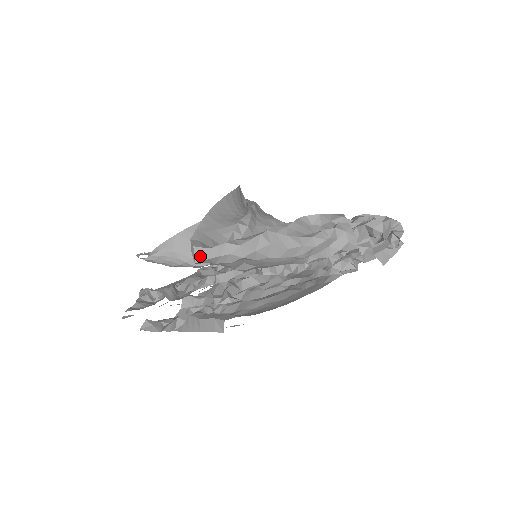
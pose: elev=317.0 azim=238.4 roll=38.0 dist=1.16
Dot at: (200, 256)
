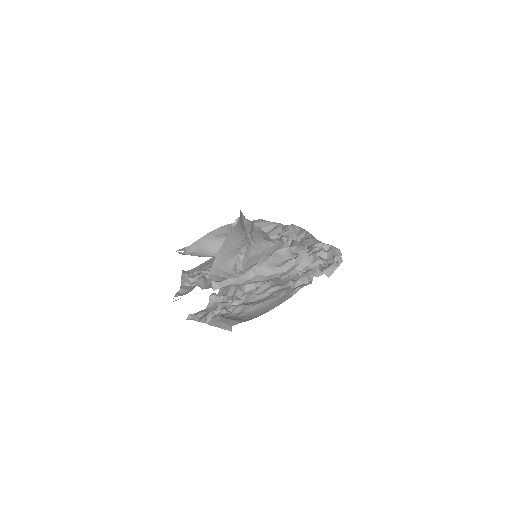
Dot at: (216, 287)
